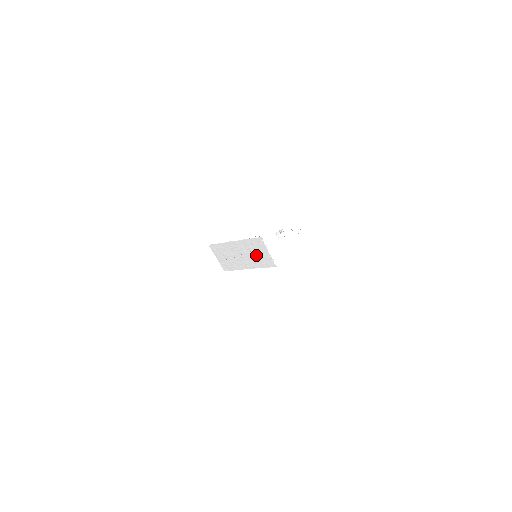
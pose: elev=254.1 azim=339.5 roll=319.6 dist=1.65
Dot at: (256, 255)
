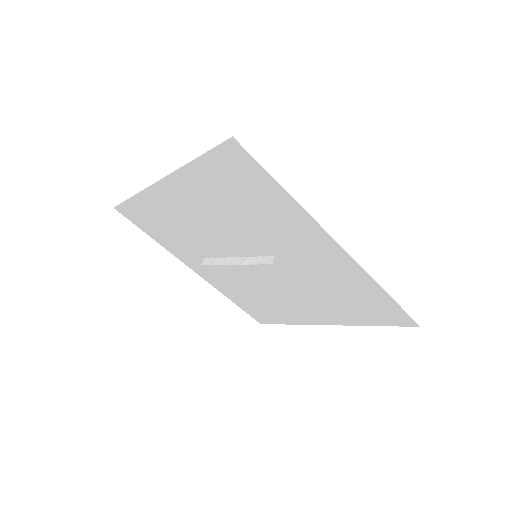
Dot at: occluded
